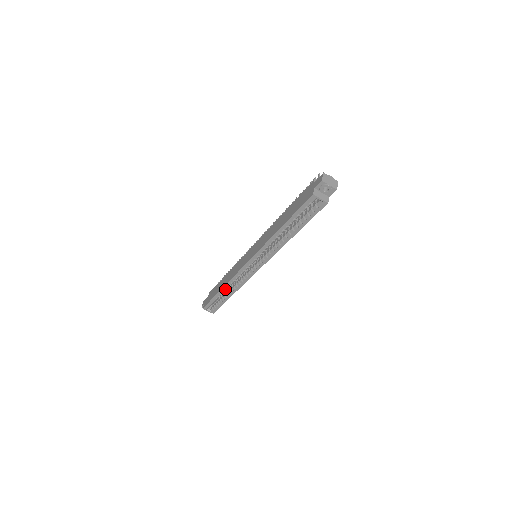
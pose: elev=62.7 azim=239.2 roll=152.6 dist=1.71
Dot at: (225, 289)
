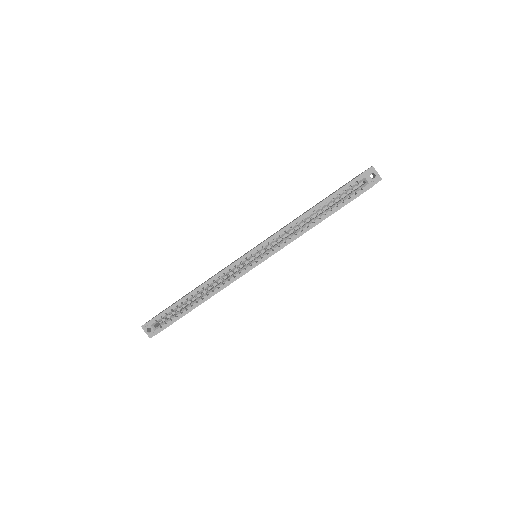
Dot at: (199, 290)
